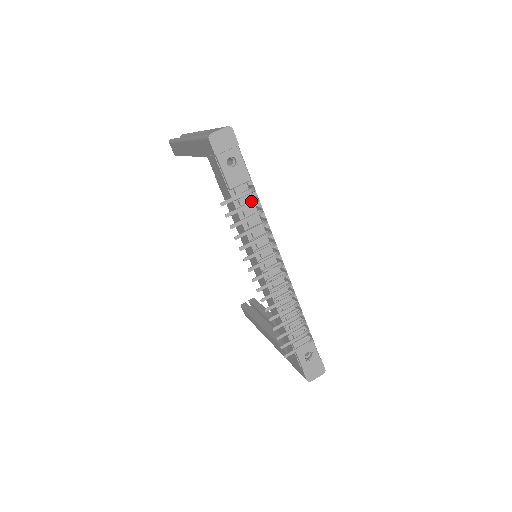
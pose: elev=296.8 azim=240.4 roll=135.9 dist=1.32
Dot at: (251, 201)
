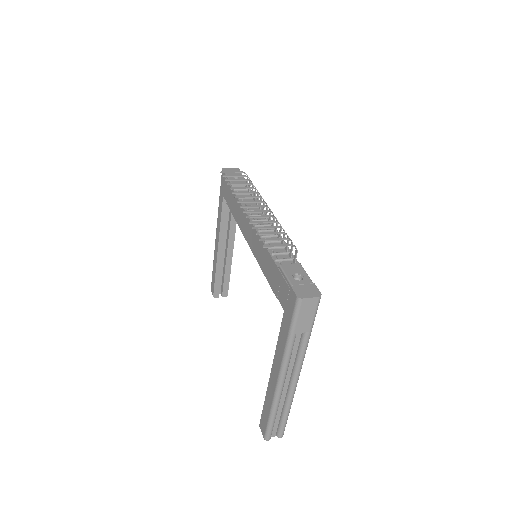
Dot at: occluded
